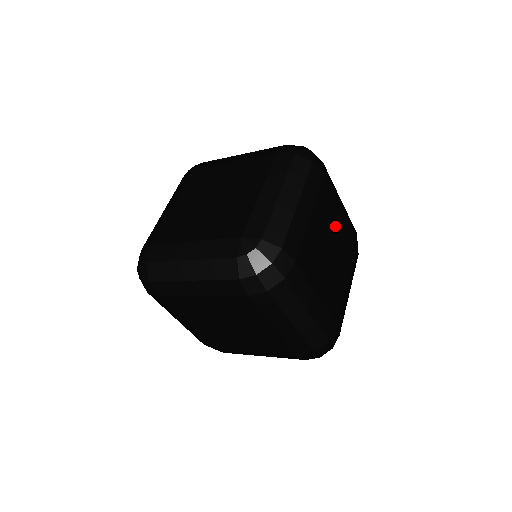
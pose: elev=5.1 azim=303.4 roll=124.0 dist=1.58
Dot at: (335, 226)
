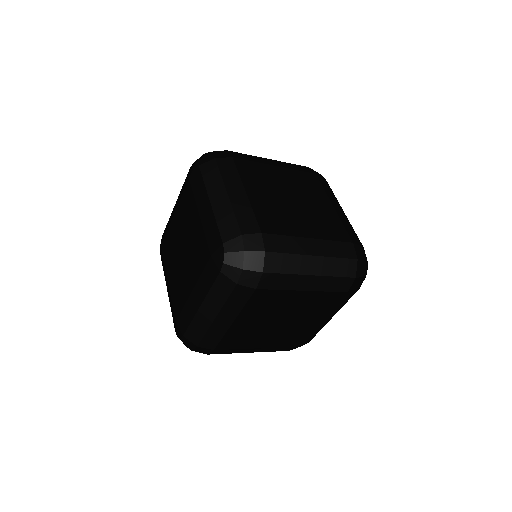
Dot at: (279, 180)
